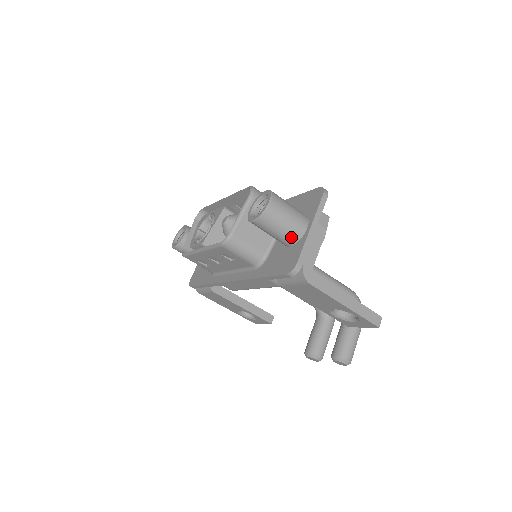
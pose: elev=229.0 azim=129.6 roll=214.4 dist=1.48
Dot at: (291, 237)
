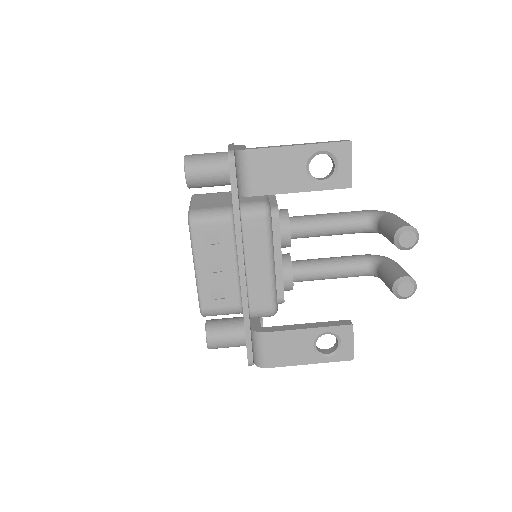
Dot at: (221, 161)
